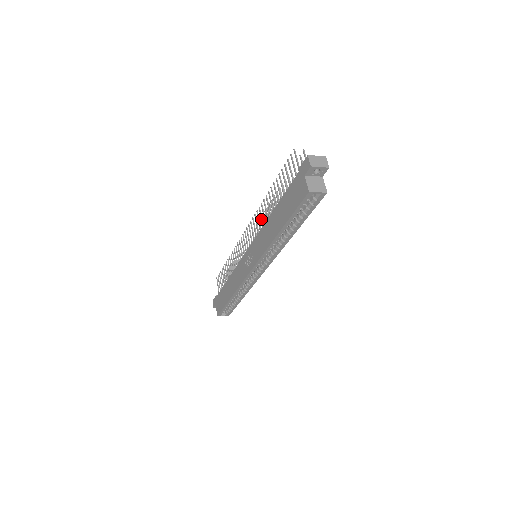
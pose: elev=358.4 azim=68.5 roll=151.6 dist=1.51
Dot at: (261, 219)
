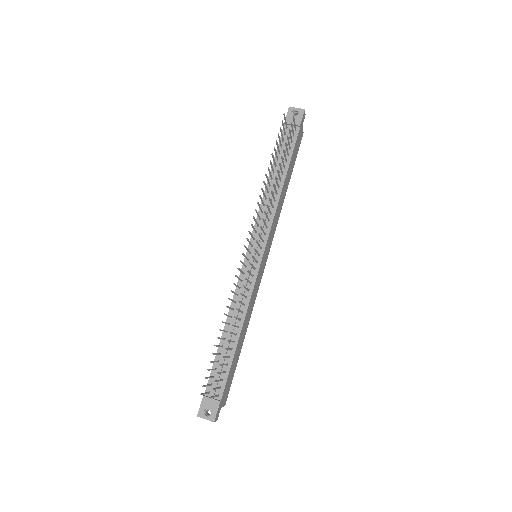
Dot at: occluded
